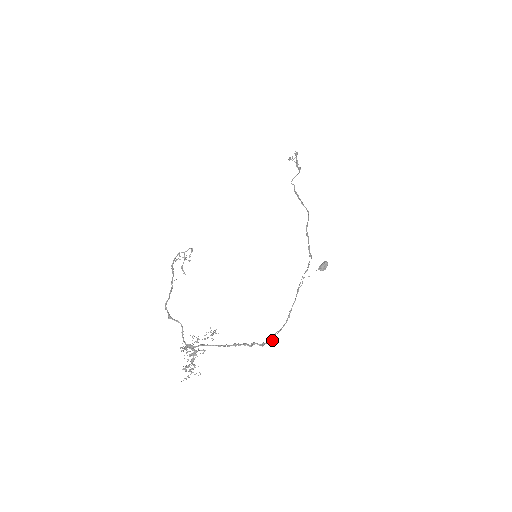
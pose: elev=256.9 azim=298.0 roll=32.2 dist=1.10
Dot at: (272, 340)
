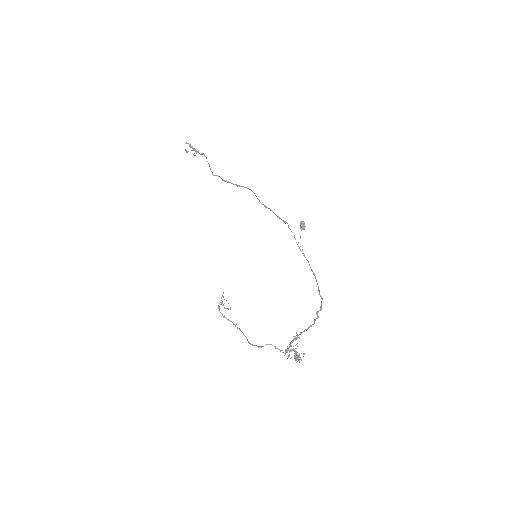
Dot at: (322, 299)
